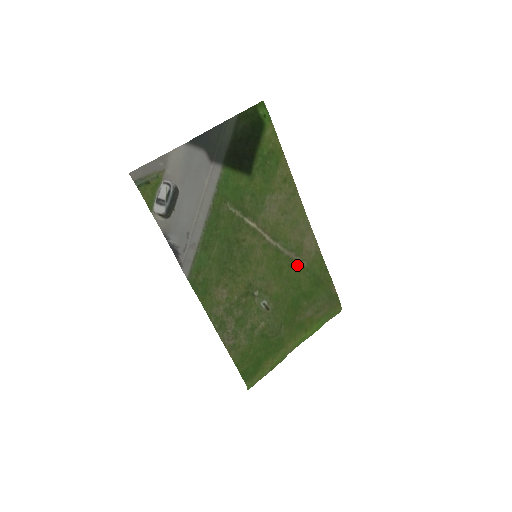
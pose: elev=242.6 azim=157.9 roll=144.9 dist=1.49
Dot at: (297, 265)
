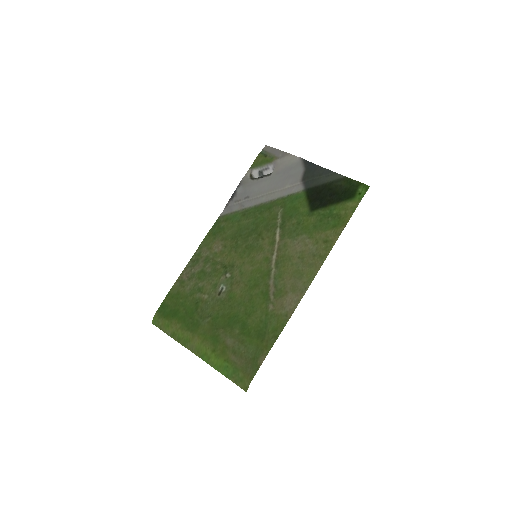
Dot at: (266, 300)
